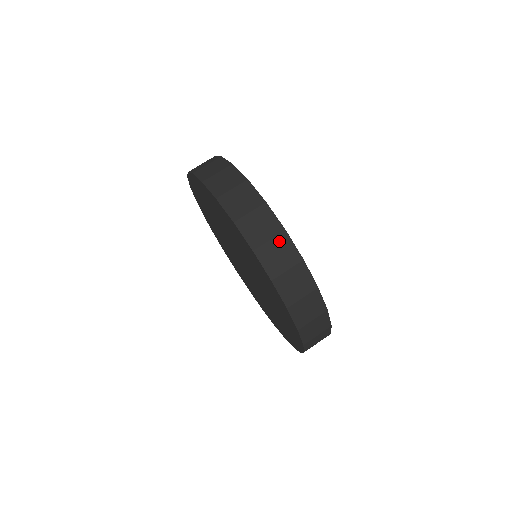
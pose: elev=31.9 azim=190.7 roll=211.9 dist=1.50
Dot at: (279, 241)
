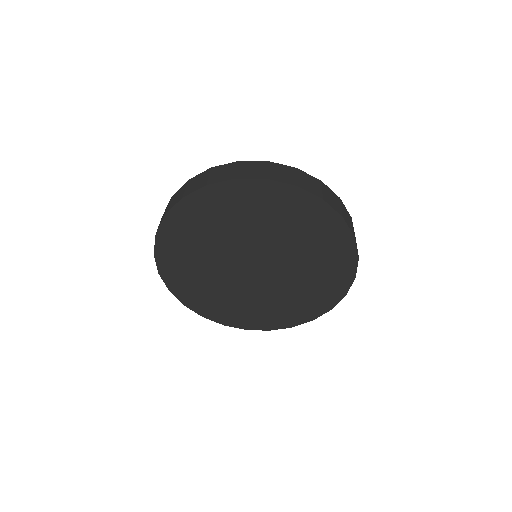
Dot at: (214, 171)
